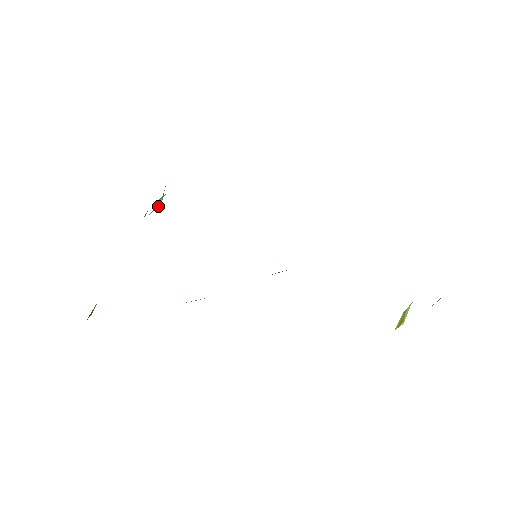
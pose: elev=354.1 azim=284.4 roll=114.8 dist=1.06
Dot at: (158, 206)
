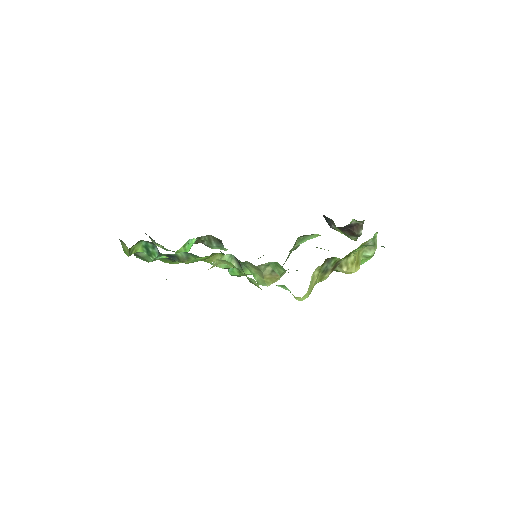
Dot at: (187, 249)
